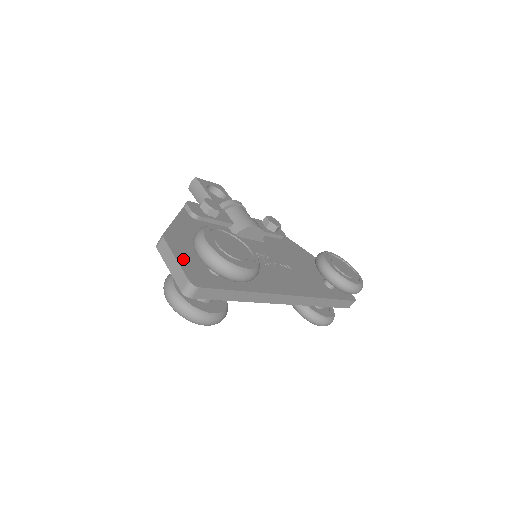
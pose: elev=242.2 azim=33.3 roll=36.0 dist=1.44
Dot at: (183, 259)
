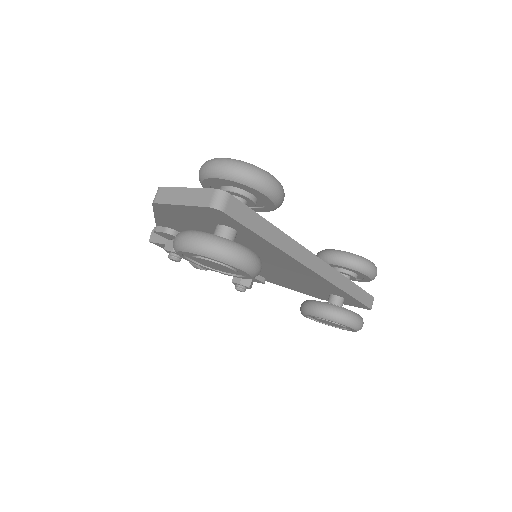
Dot at: occluded
